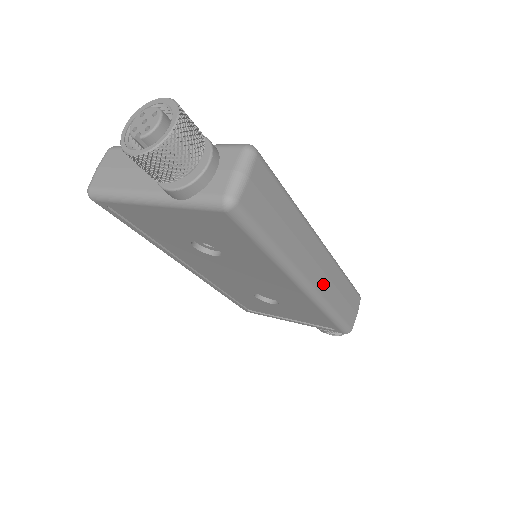
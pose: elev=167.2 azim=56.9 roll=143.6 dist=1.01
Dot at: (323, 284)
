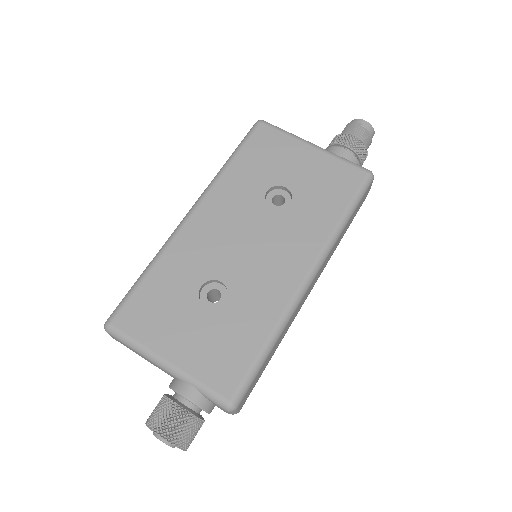
Dot at: (321, 272)
